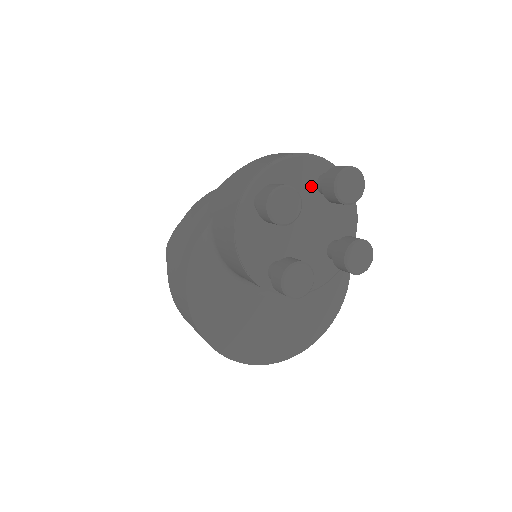
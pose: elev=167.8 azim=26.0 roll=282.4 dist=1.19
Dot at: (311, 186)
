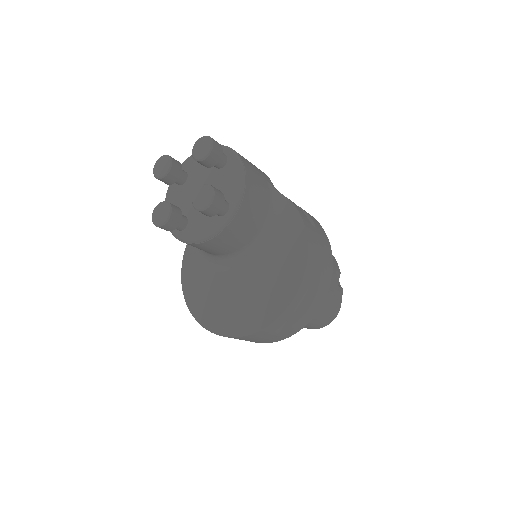
Dot at: occluded
